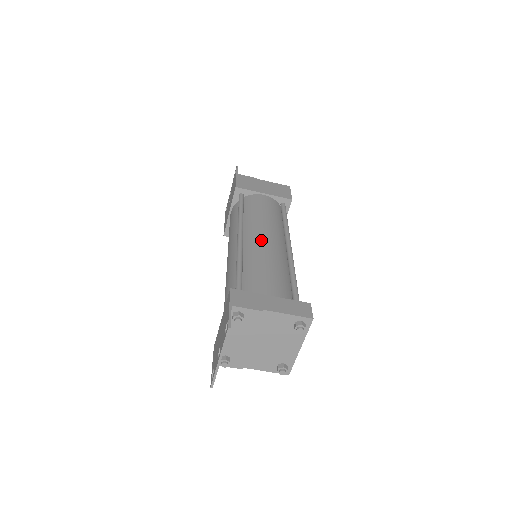
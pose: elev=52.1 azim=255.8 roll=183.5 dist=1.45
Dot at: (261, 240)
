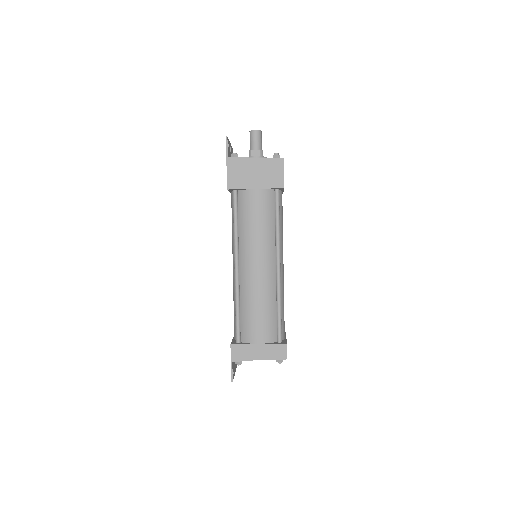
Dot at: (253, 273)
